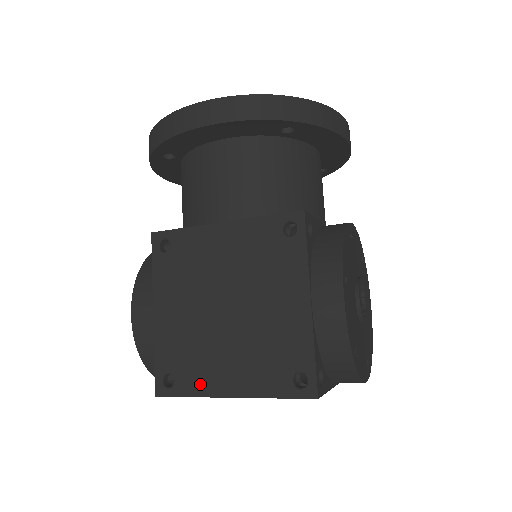
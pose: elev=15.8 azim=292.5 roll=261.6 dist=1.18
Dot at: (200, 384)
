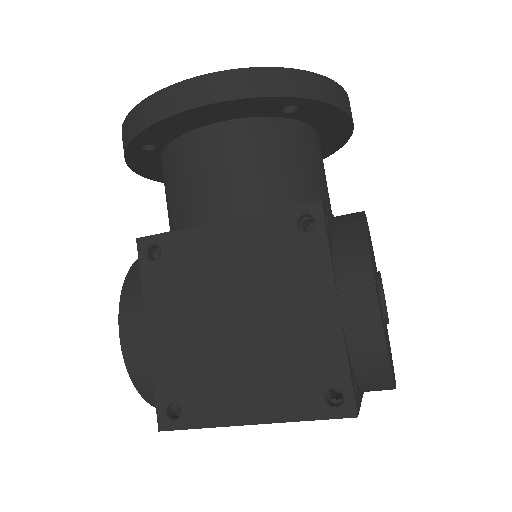
Dot at: (213, 412)
